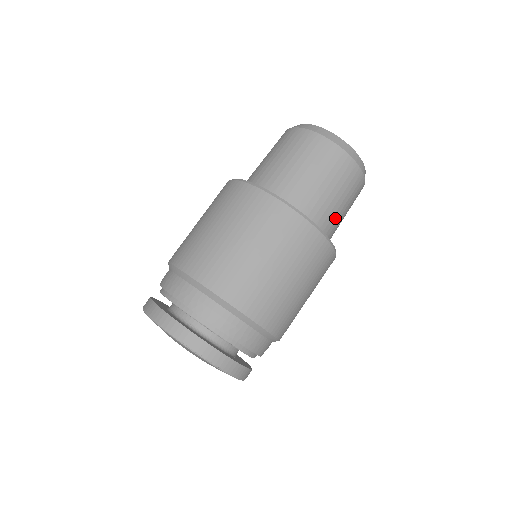
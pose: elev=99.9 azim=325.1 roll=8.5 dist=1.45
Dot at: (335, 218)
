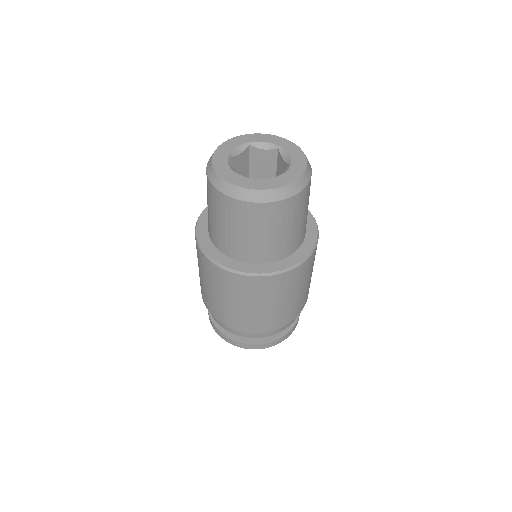
Dot at: occluded
